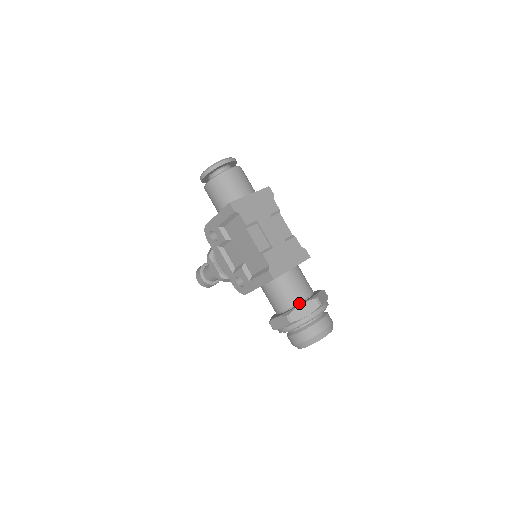
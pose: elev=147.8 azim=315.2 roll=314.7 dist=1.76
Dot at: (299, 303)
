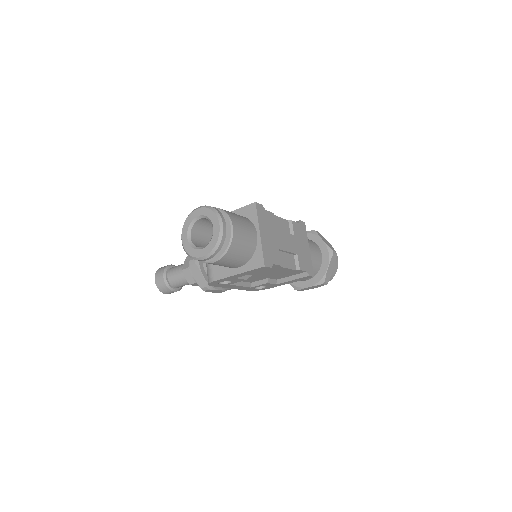
Dot at: (321, 265)
